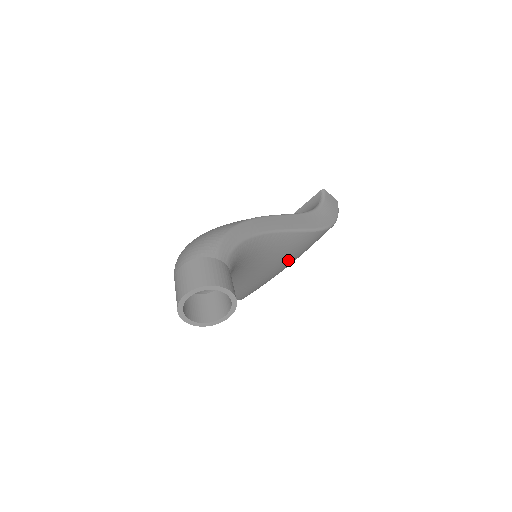
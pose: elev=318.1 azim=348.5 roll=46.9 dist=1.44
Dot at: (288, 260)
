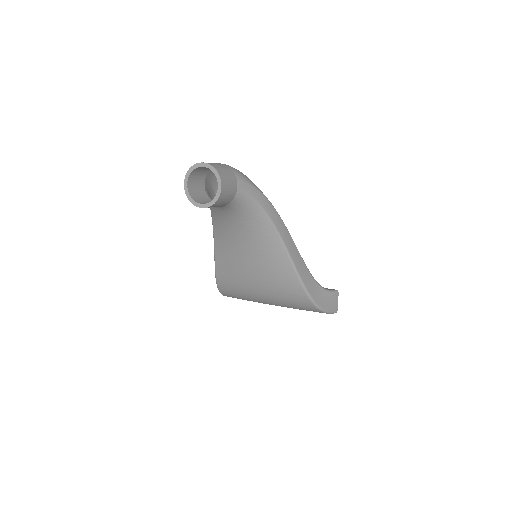
Dot at: (268, 283)
